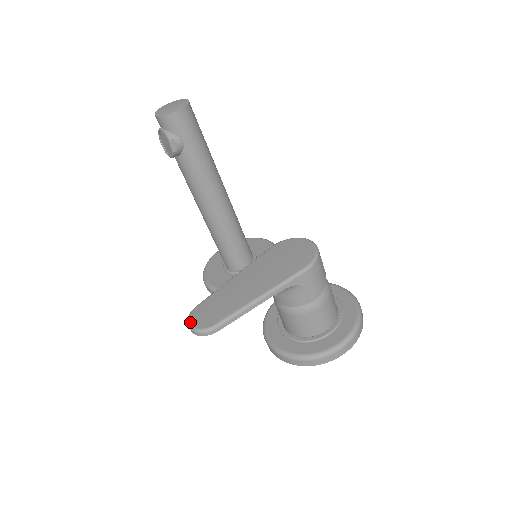
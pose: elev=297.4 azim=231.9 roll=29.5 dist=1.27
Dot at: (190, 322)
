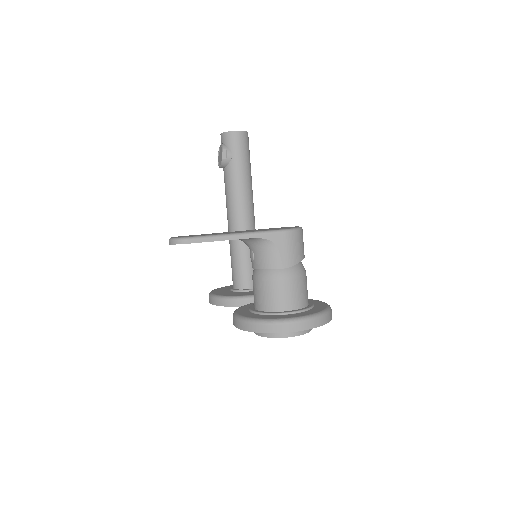
Dot at: (172, 237)
